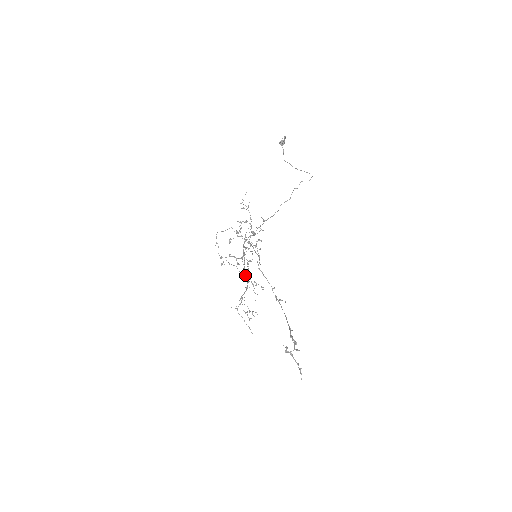
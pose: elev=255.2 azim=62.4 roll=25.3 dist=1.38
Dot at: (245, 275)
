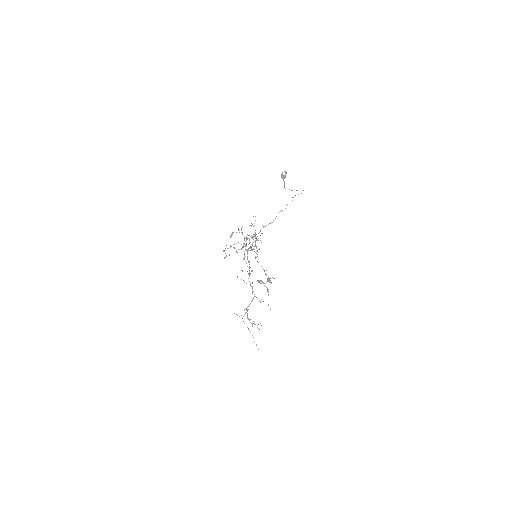
Dot at: (250, 285)
